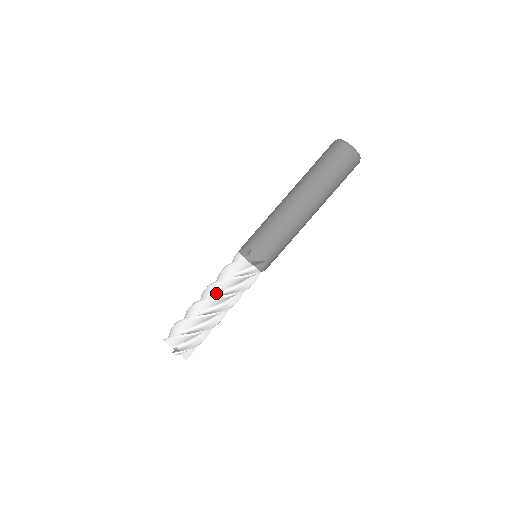
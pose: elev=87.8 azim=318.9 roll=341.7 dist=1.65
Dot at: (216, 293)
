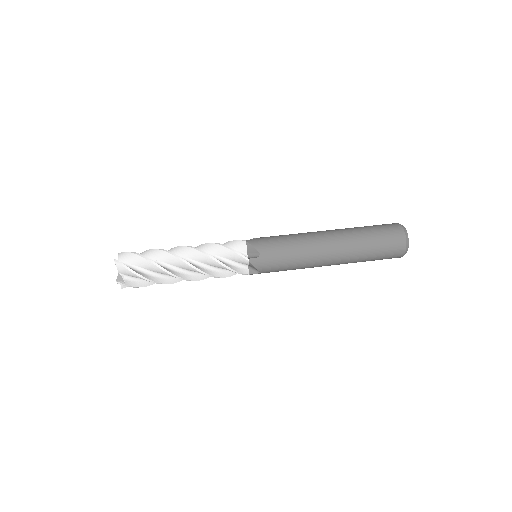
Dot at: occluded
